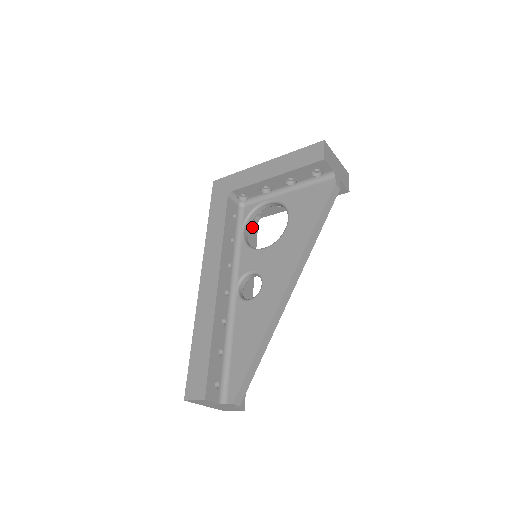
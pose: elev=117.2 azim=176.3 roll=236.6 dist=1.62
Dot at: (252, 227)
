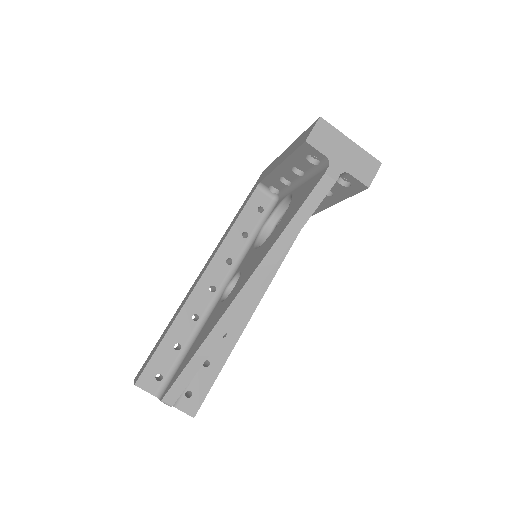
Dot at: occluded
